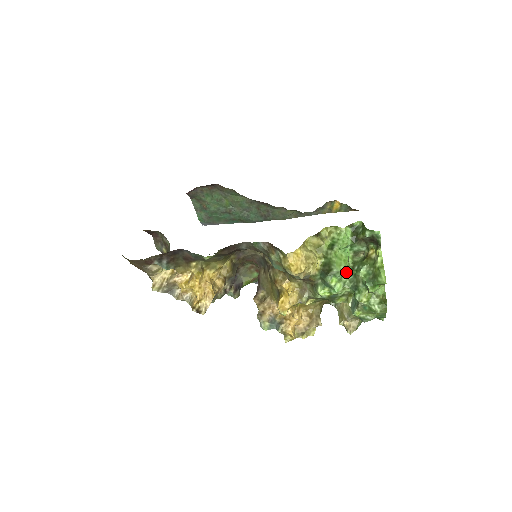
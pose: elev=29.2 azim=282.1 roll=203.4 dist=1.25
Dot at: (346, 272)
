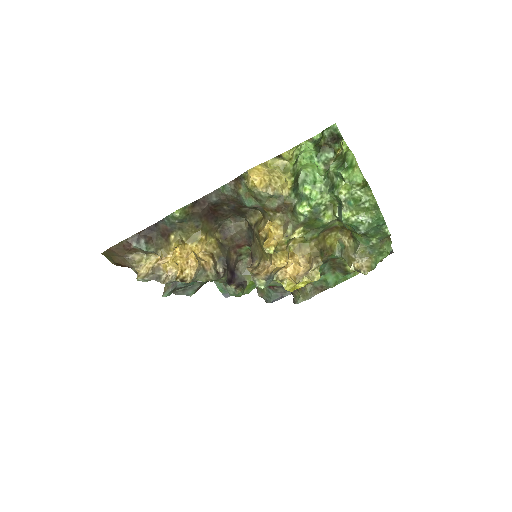
Dot at: (318, 178)
